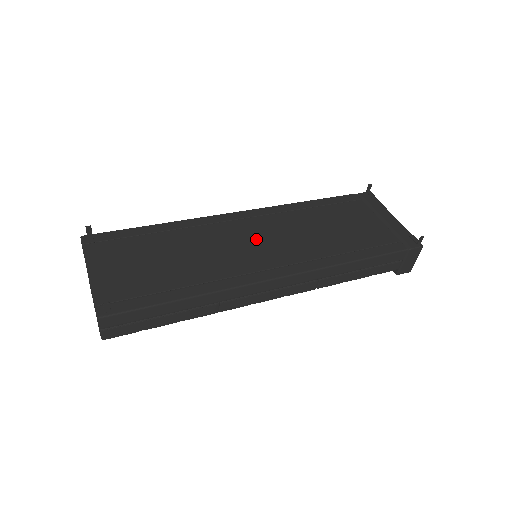
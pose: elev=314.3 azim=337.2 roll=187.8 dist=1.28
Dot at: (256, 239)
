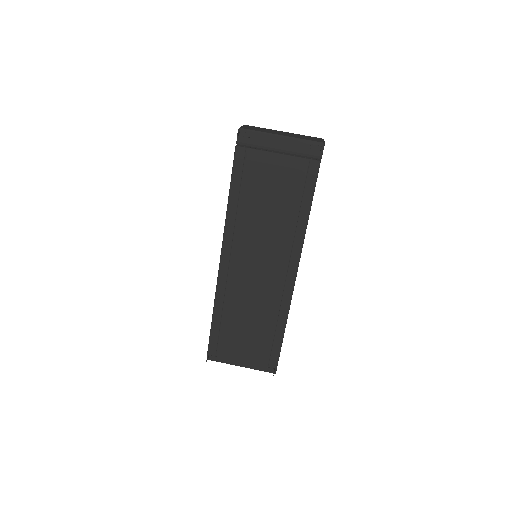
Dot at: (255, 267)
